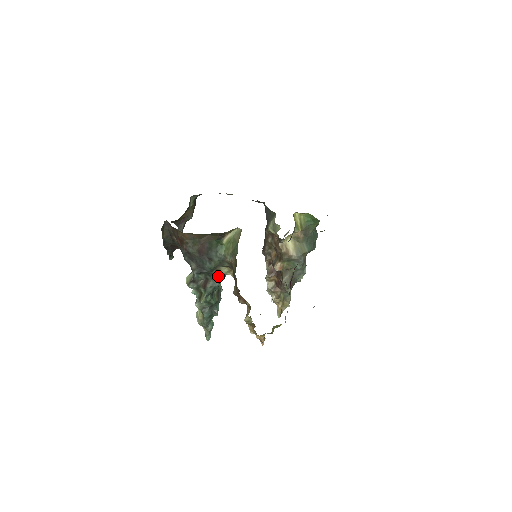
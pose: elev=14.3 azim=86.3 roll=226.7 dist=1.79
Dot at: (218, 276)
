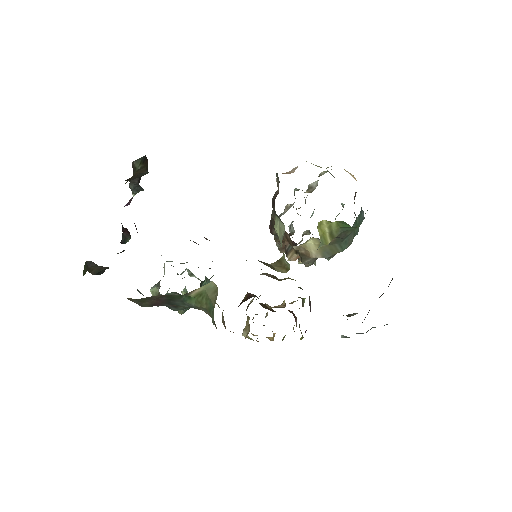
Dot at: occluded
